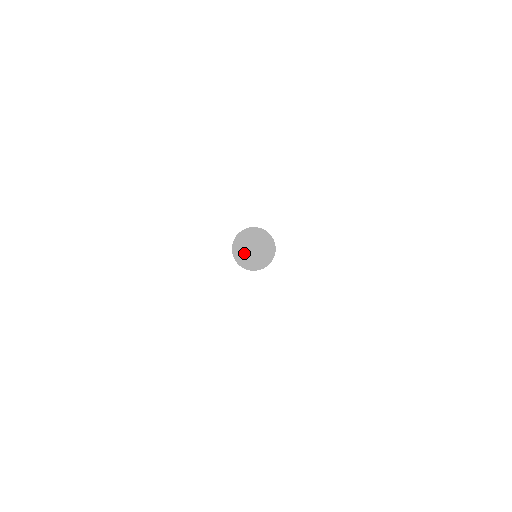
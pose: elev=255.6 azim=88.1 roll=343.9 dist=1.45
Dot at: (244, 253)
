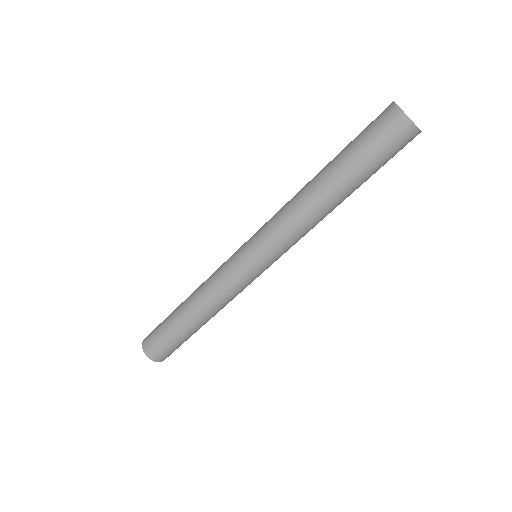
Dot at: occluded
